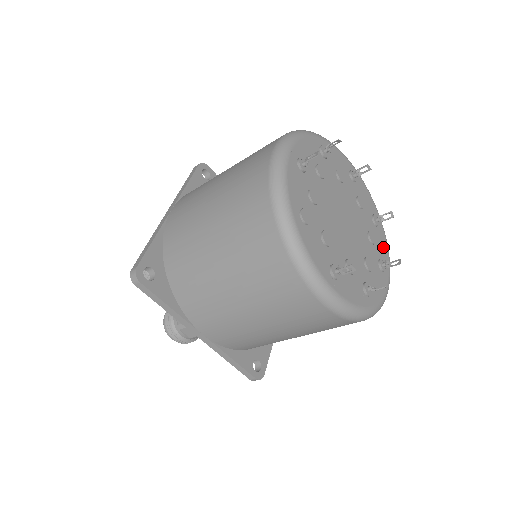
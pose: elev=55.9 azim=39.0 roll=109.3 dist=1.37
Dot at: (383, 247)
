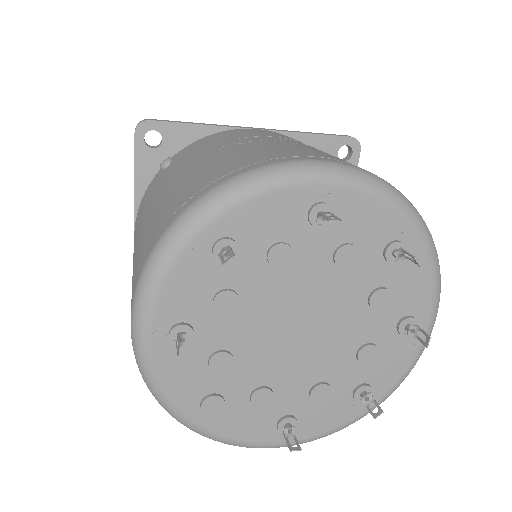
Dot at: (417, 285)
